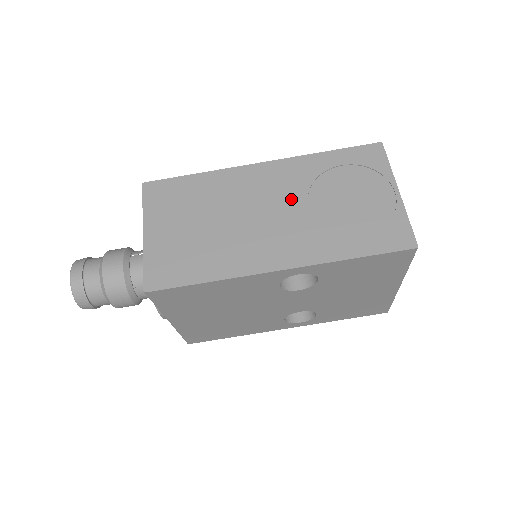
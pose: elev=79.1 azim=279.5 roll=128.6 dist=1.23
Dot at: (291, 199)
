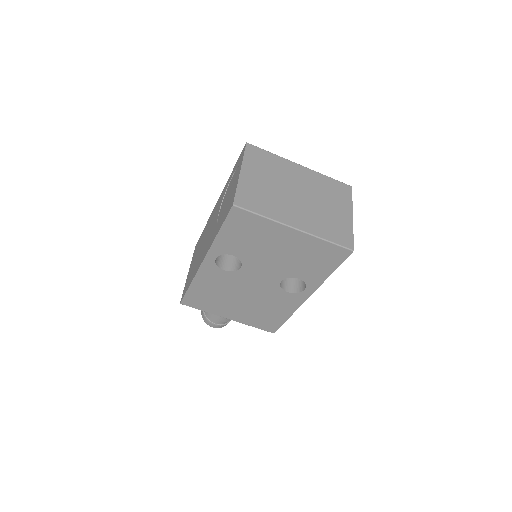
Dot at: (216, 215)
